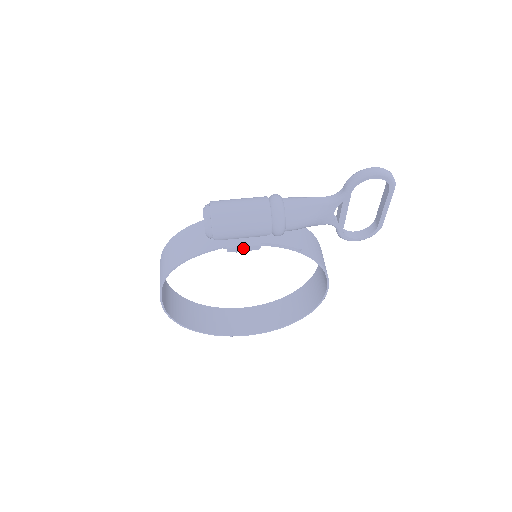
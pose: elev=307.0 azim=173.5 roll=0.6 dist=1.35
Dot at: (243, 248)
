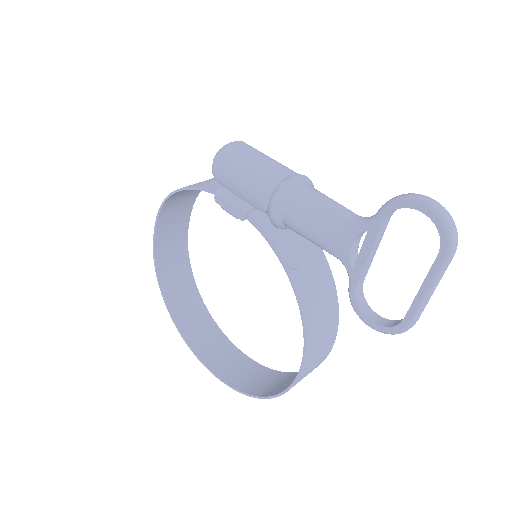
Dot at: (229, 206)
